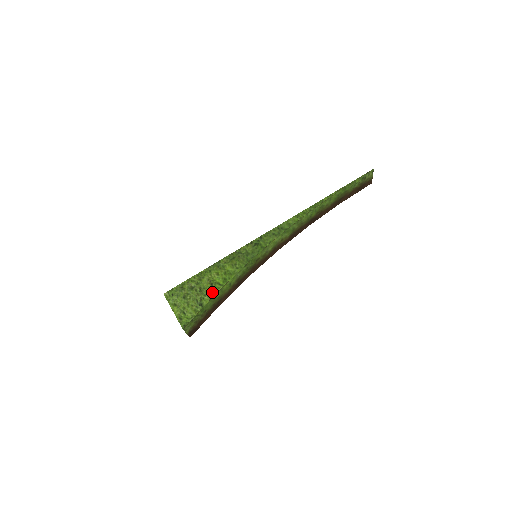
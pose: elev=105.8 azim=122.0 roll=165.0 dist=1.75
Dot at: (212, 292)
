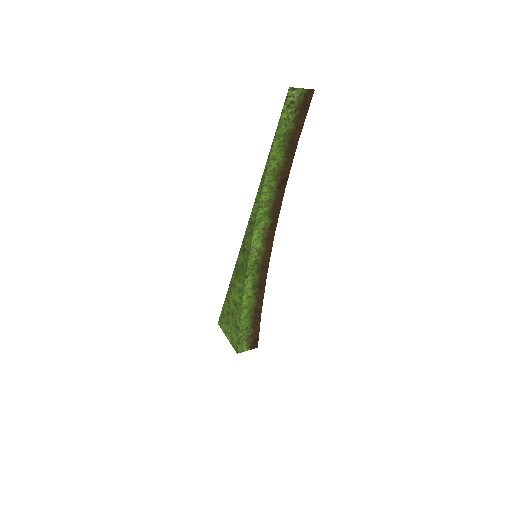
Dot at: (238, 313)
